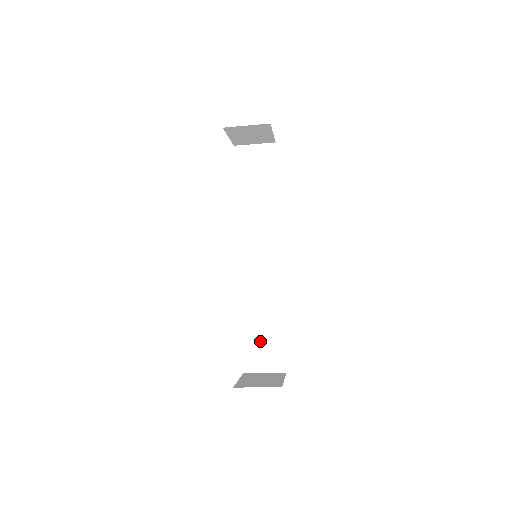
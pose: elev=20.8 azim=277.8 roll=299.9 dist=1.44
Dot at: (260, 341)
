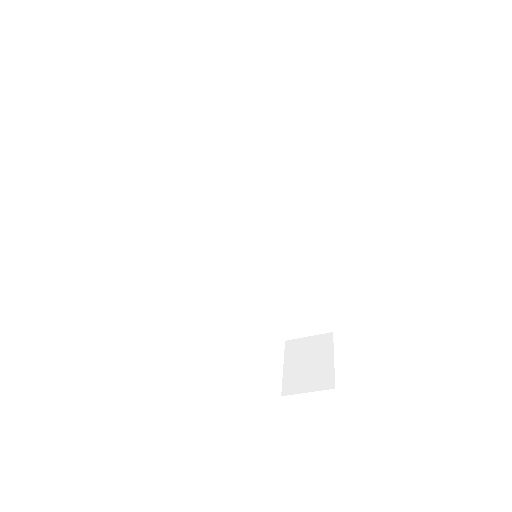
Dot at: (293, 312)
